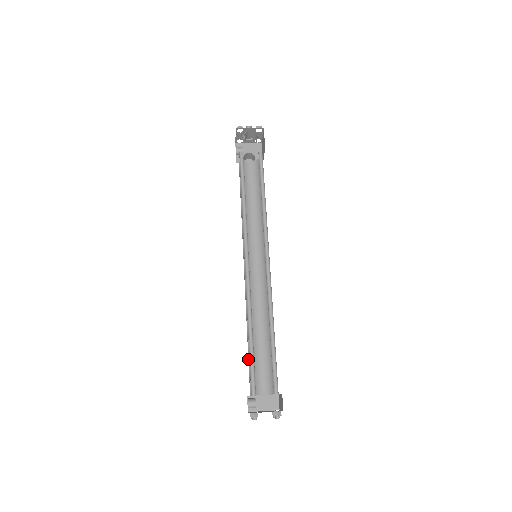
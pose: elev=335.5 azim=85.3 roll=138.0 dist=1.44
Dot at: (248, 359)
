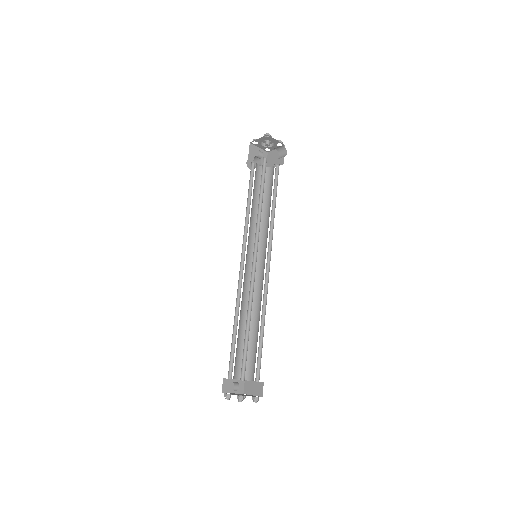
Dot at: (231, 346)
